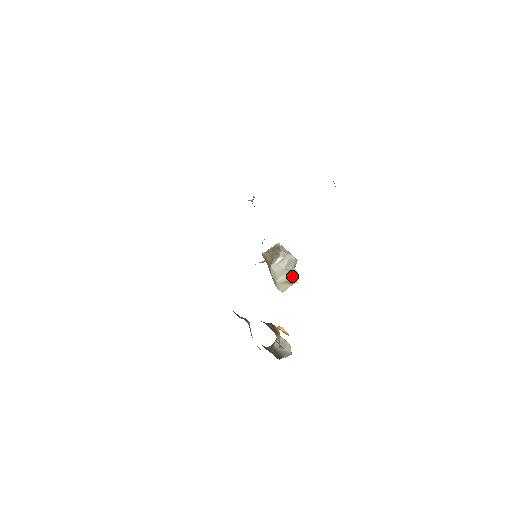
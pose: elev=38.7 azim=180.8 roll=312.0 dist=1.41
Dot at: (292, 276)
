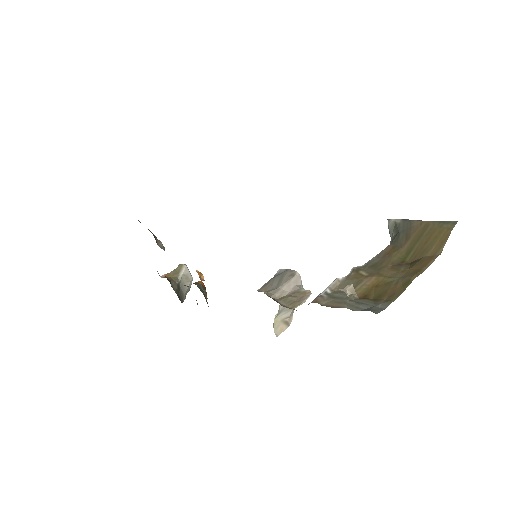
Dot at: (291, 313)
